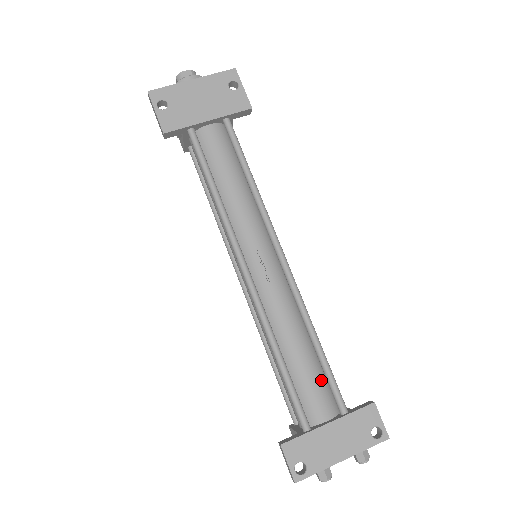
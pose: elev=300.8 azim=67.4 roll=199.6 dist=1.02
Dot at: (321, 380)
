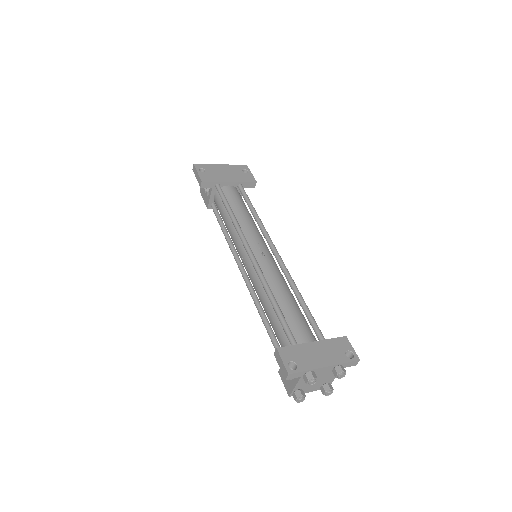
Dot at: (305, 322)
